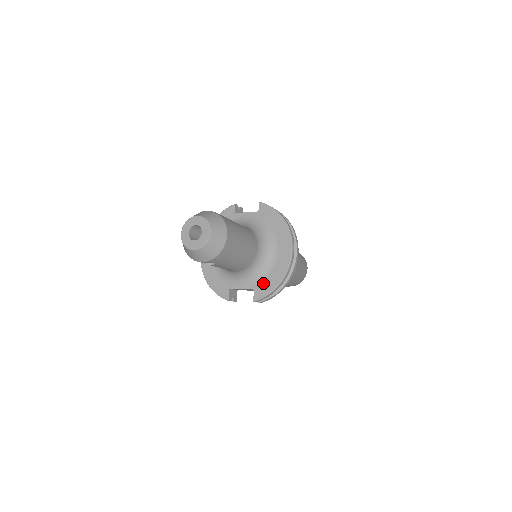
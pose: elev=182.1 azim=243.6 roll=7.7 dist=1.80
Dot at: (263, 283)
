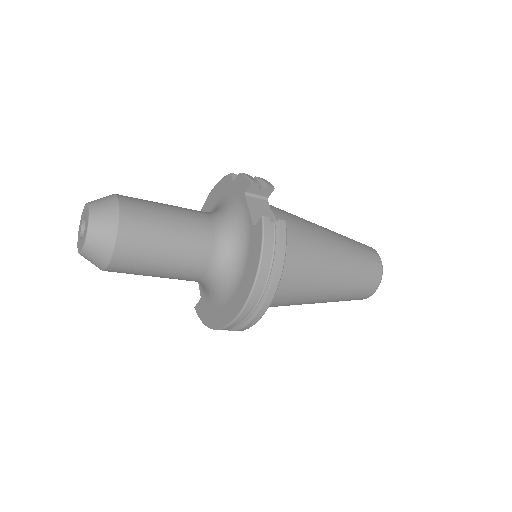
Dot at: (206, 306)
